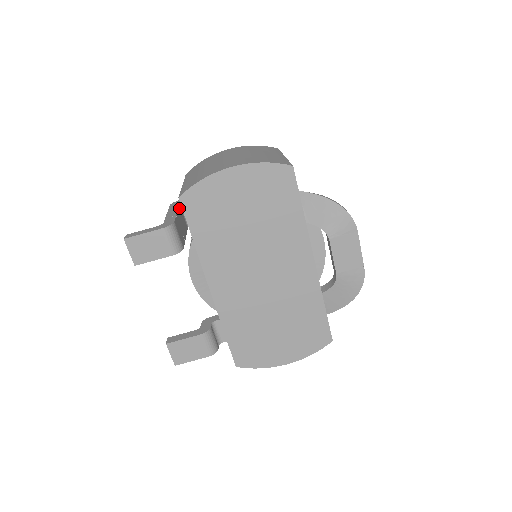
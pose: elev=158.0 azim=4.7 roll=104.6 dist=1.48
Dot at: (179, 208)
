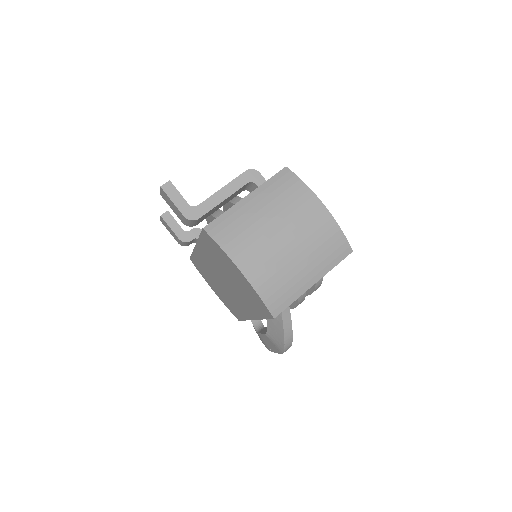
Dot at: (240, 189)
